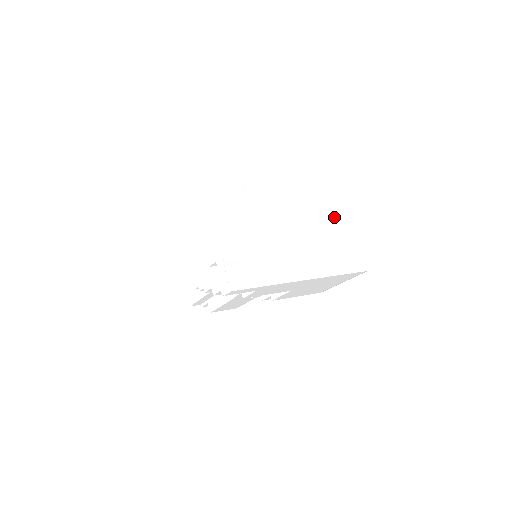
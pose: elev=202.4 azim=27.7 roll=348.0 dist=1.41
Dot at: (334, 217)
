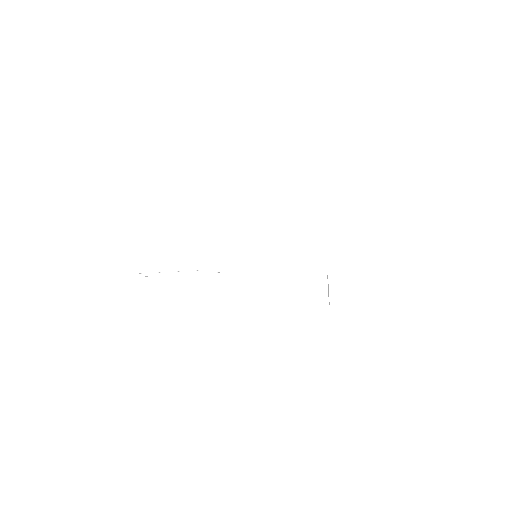
Dot at: occluded
